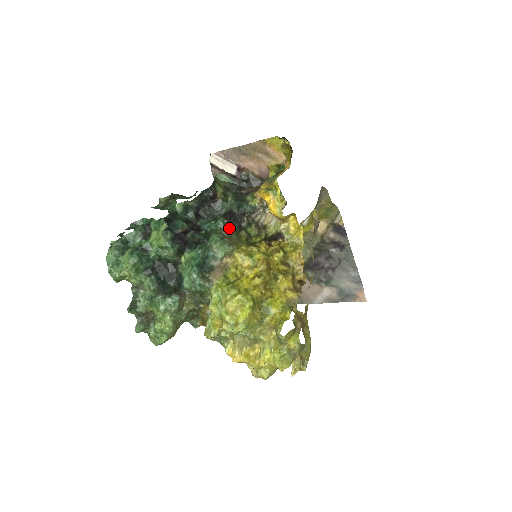
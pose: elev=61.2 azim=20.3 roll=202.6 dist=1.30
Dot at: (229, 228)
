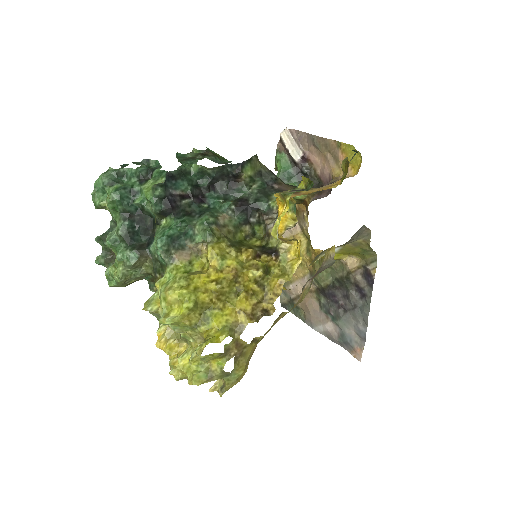
Dot at: (232, 216)
